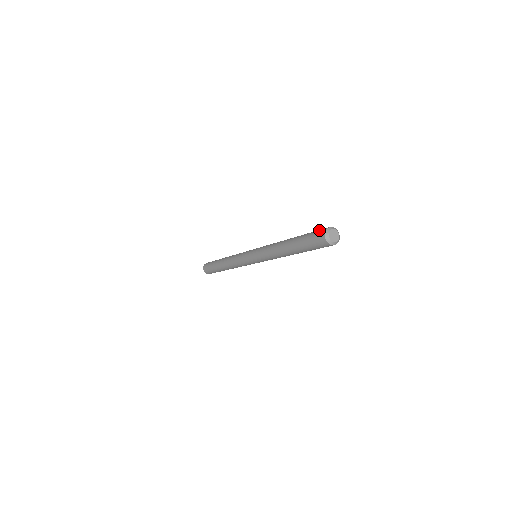
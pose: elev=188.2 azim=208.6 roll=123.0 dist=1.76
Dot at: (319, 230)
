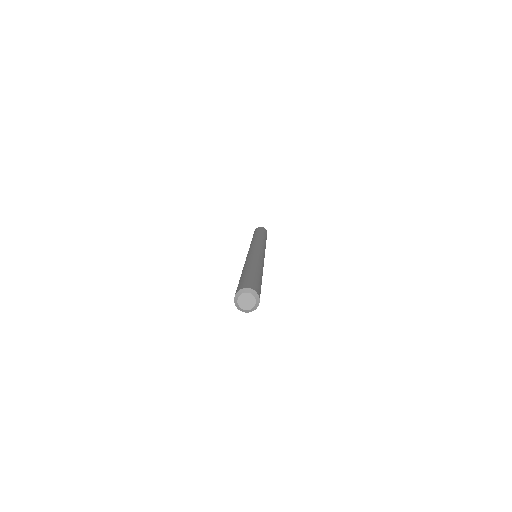
Dot at: (241, 284)
